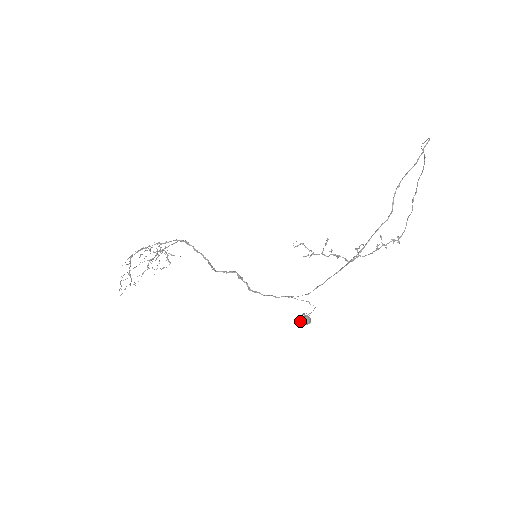
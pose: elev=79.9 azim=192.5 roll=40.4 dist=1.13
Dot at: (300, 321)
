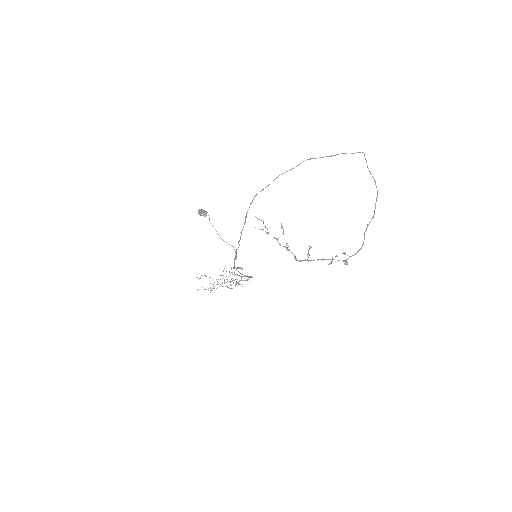
Dot at: (200, 210)
